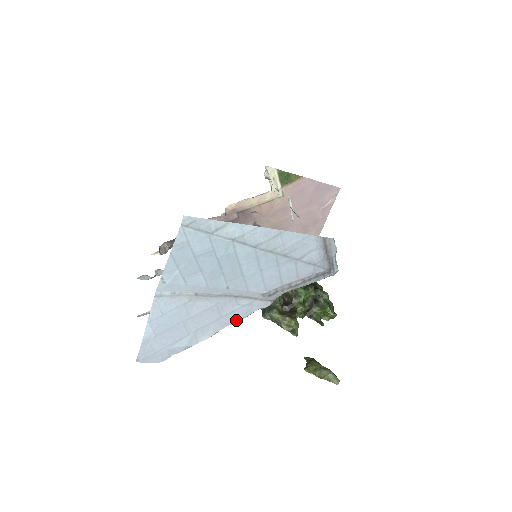
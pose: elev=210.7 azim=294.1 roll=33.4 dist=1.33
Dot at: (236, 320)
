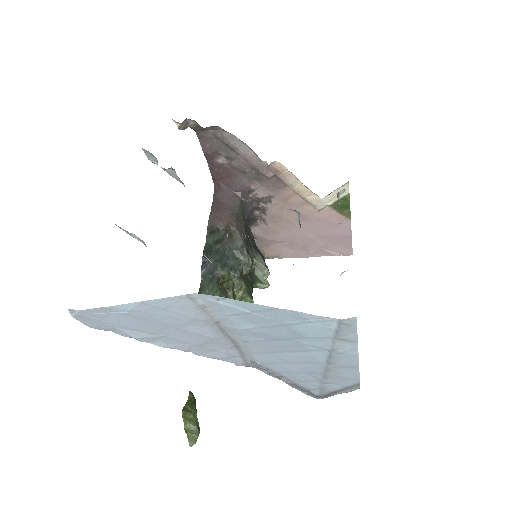
Dot at: (204, 354)
